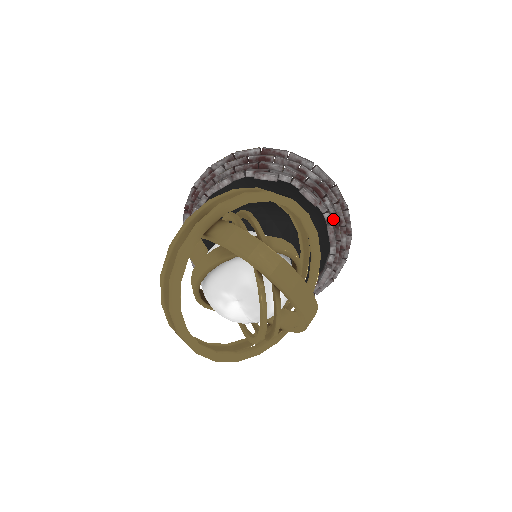
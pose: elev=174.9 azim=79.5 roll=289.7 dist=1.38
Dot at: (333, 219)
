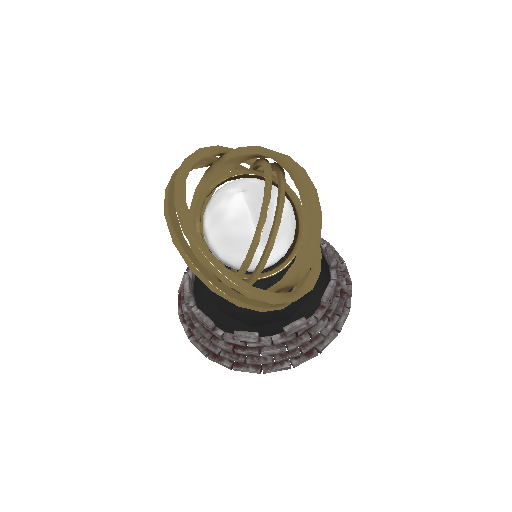
Dot at: occluded
